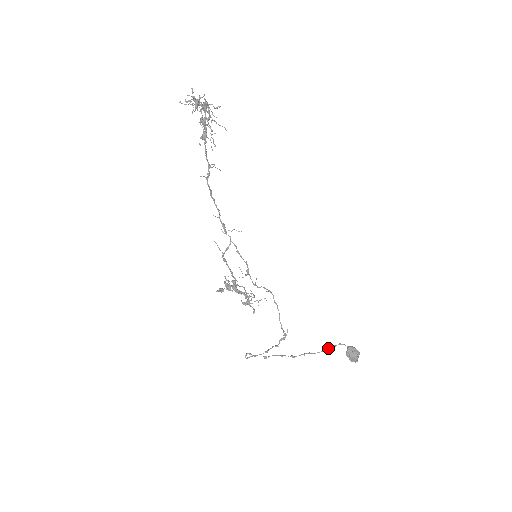
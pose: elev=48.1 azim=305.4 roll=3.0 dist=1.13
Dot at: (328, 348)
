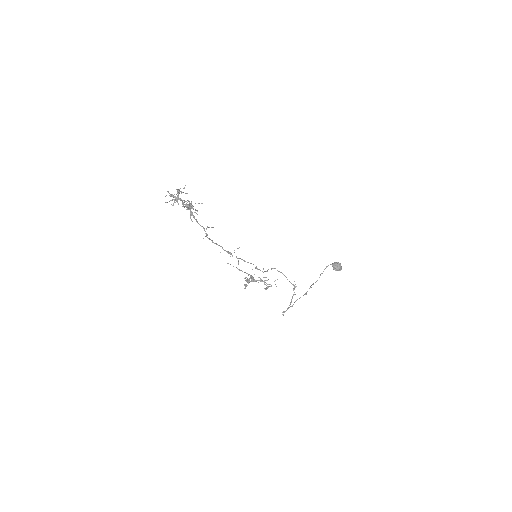
Dot at: occluded
